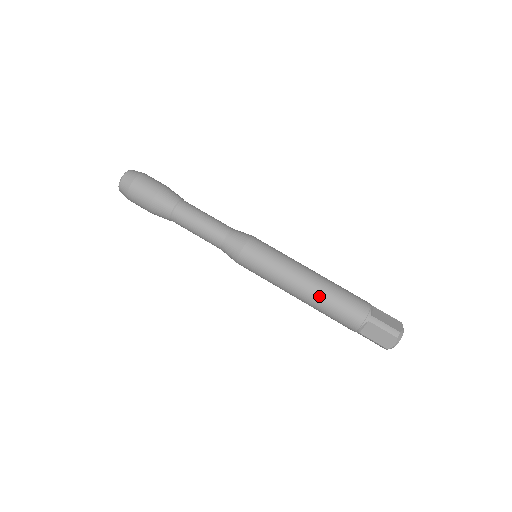
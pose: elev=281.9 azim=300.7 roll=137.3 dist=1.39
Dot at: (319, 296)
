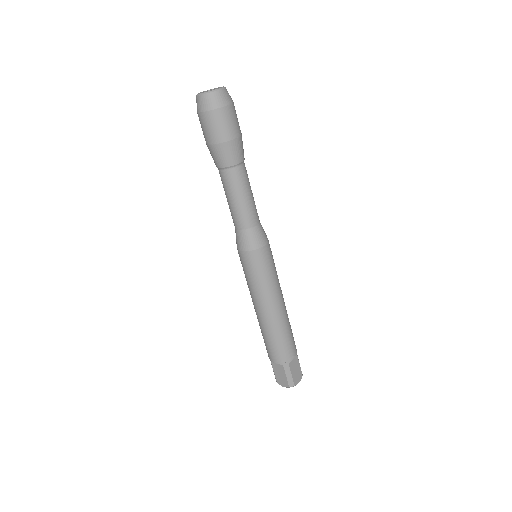
Dot at: (269, 326)
